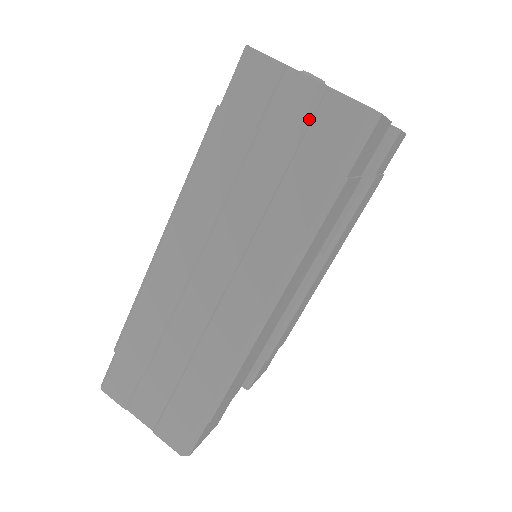
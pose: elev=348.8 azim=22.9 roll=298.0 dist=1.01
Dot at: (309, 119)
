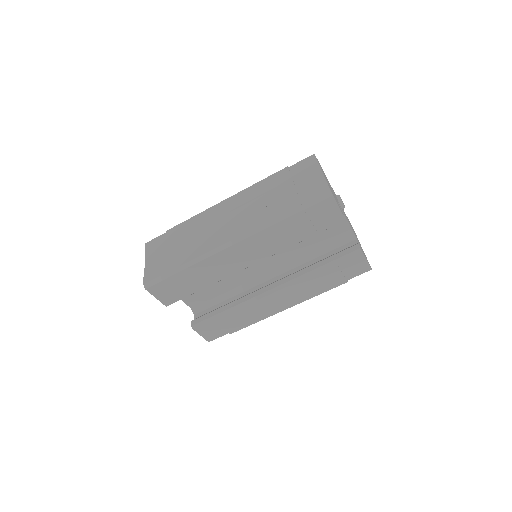
Dot at: (310, 184)
